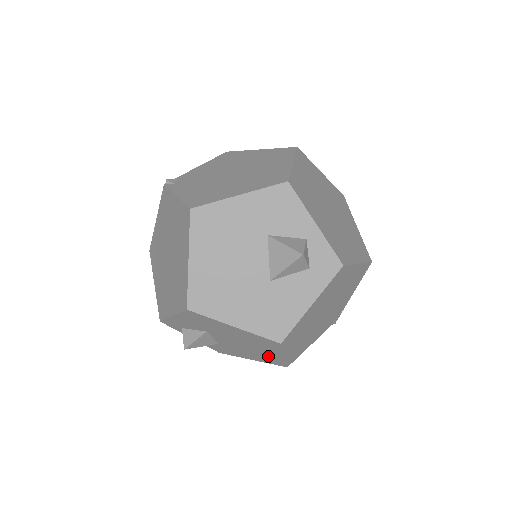
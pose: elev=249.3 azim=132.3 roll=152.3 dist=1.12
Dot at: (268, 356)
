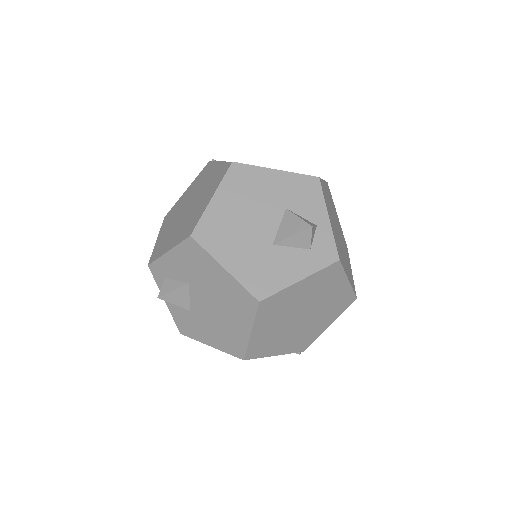
Dot at: (233, 335)
